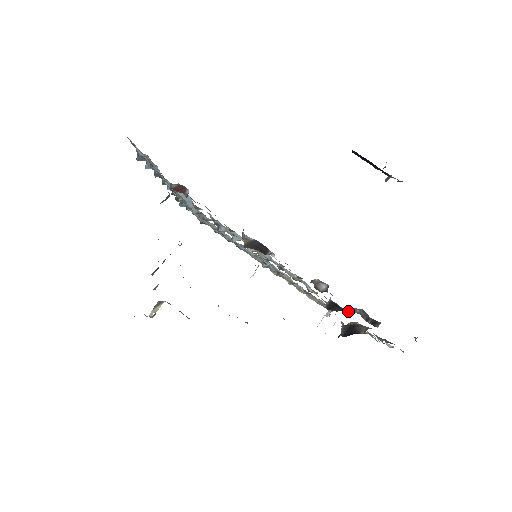
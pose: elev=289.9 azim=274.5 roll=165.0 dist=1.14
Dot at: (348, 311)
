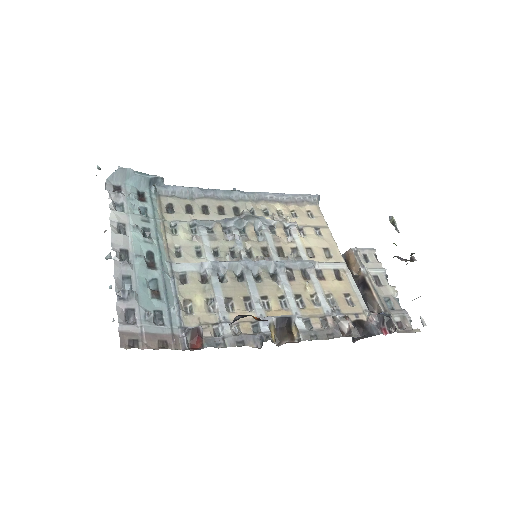
Dot at: (368, 326)
